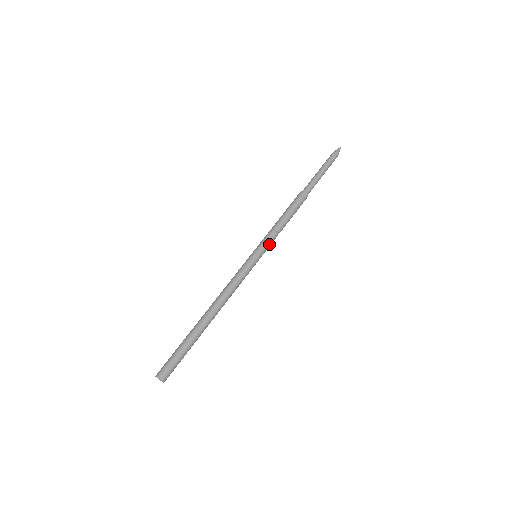
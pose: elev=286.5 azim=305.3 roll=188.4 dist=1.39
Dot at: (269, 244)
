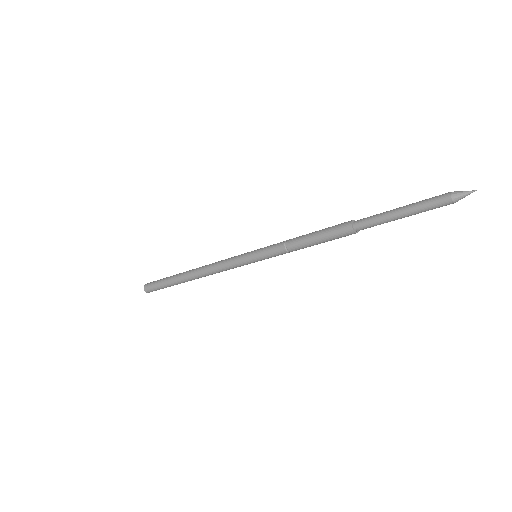
Dot at: (274, 256)
